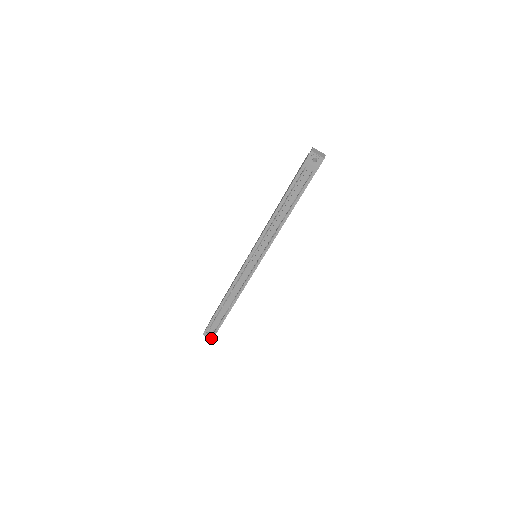
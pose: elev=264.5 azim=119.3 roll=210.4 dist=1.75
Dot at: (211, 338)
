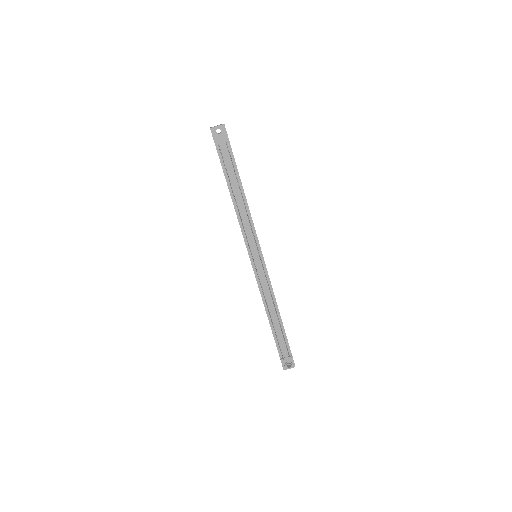
Dot at: (293, 366)
